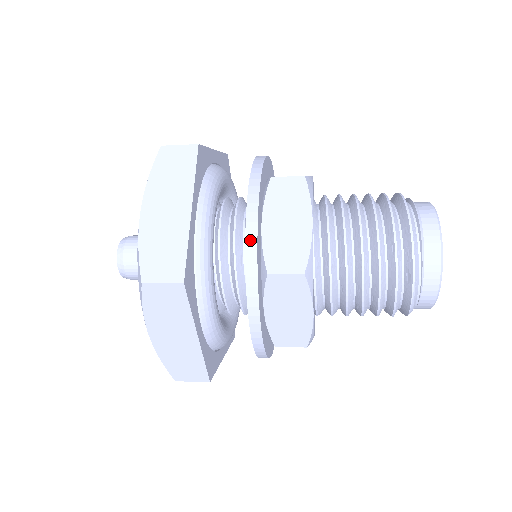
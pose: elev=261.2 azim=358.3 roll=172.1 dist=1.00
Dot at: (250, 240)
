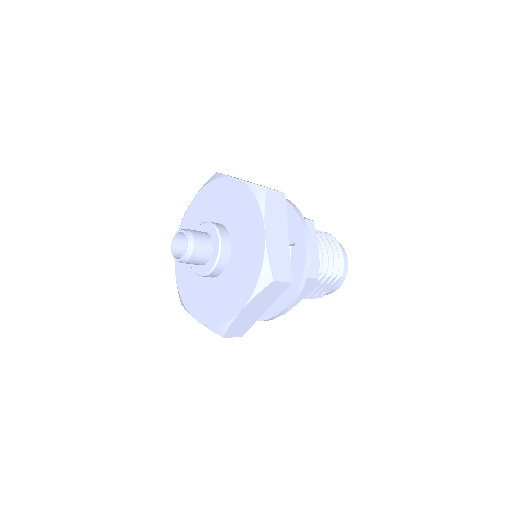
Dot at: (288, 201)
